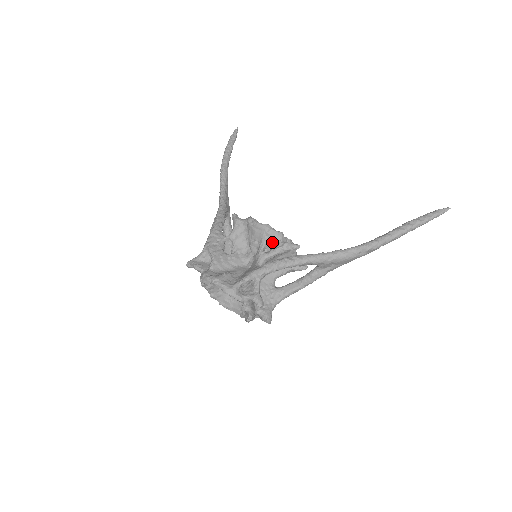
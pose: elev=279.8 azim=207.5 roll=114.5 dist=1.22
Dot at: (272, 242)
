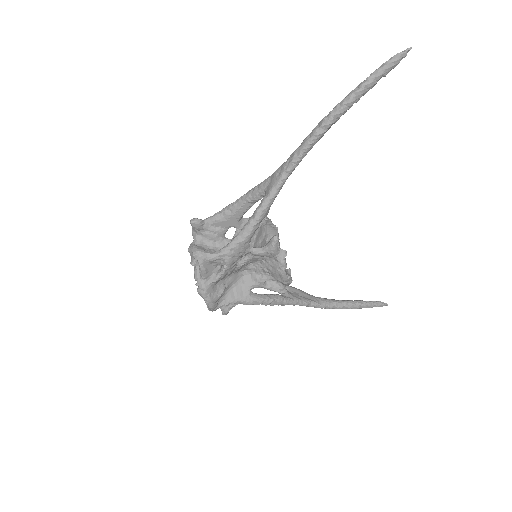
Dot at: (278, 281)
